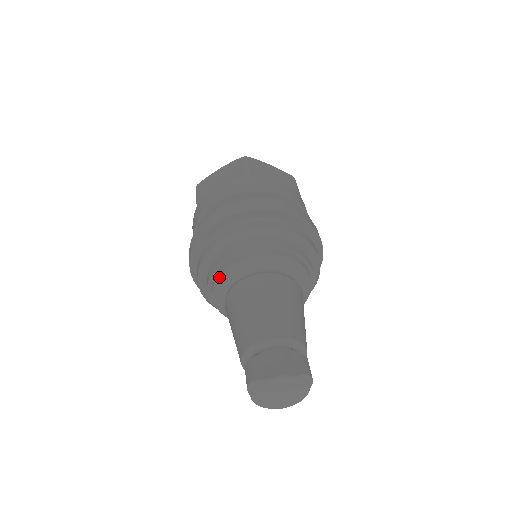
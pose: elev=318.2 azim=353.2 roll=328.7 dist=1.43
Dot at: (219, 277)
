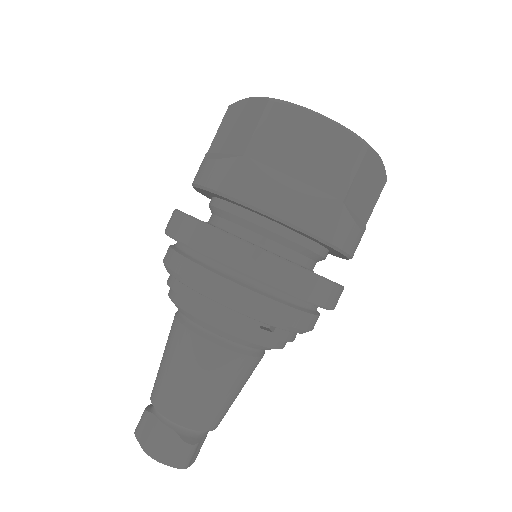
Dot at: occluded
